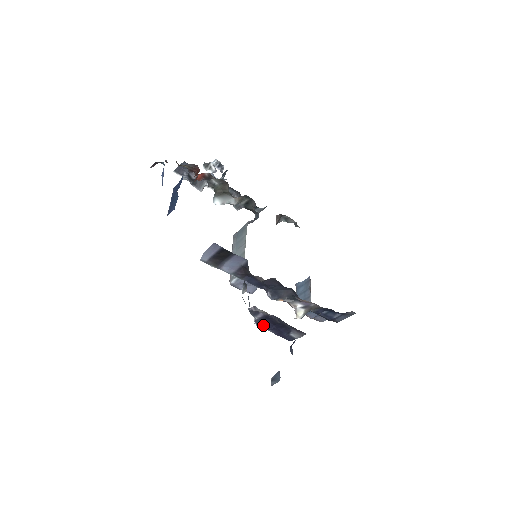
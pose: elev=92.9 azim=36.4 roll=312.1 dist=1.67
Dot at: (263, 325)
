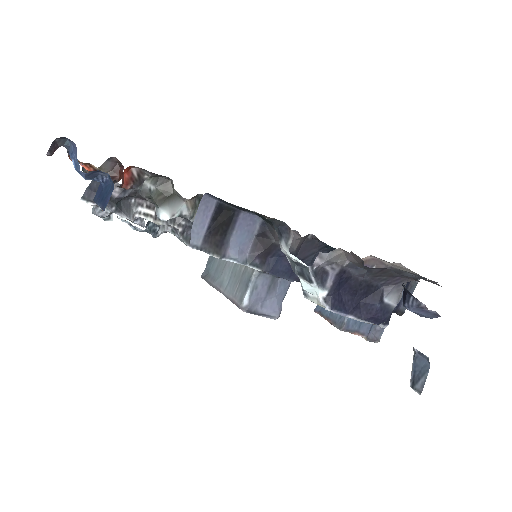
Dot at: (339, 305)
